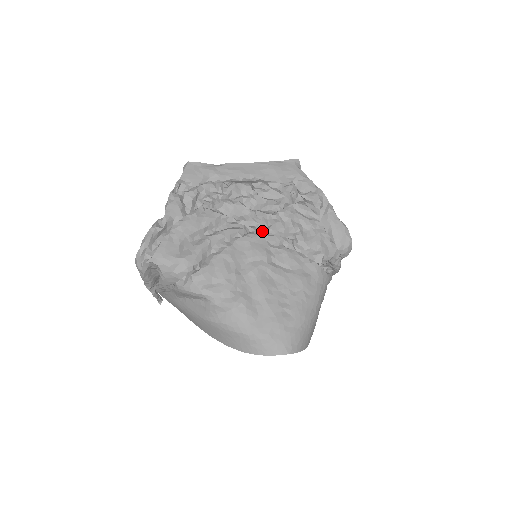
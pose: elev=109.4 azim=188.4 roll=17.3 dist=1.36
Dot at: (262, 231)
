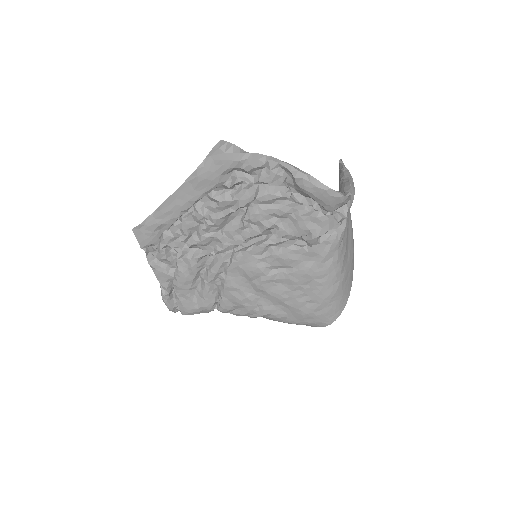
Dot at: (243, 242)
